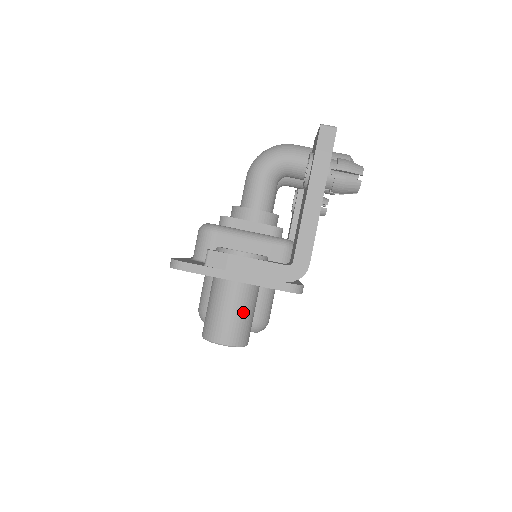
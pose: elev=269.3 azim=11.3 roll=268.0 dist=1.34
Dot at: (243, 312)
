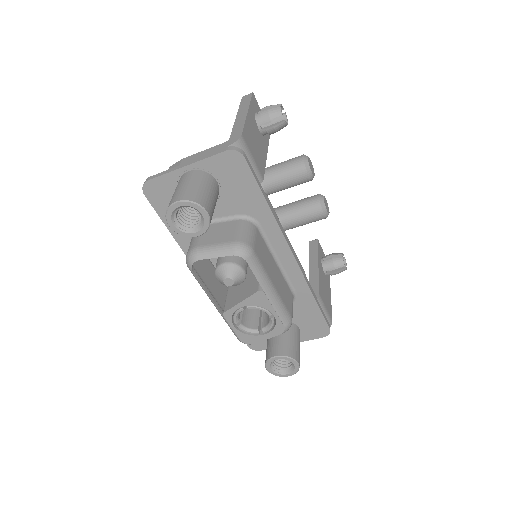
Dot at: (196, 184)
